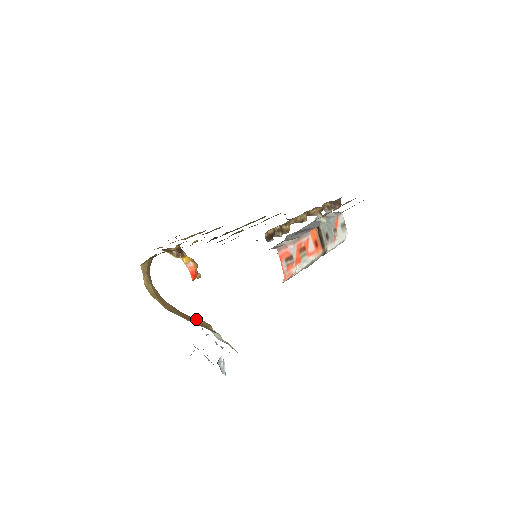
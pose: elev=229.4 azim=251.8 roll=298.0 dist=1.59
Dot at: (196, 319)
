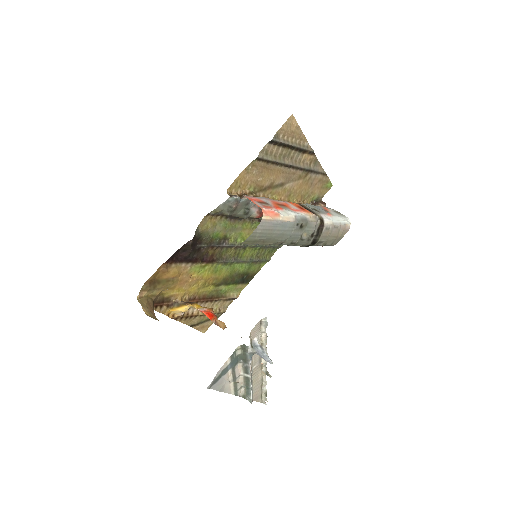
Dot at: occluded
